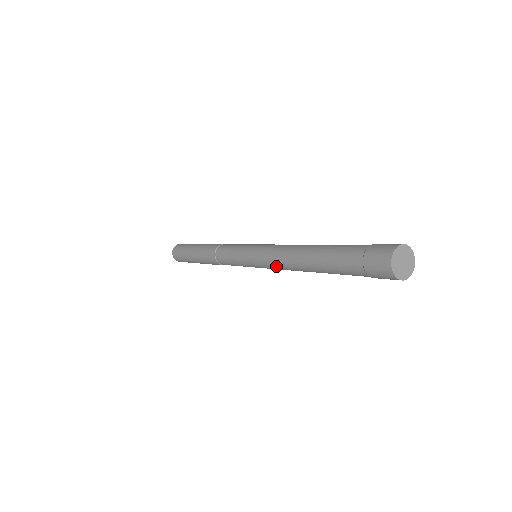
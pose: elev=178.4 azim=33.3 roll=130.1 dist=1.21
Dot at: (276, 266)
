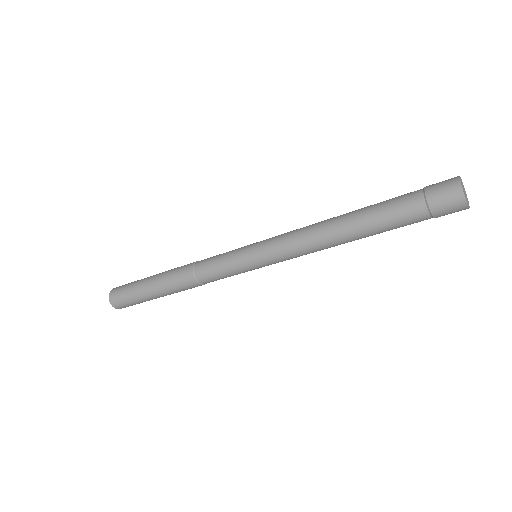
Dot at: (295, 242)
